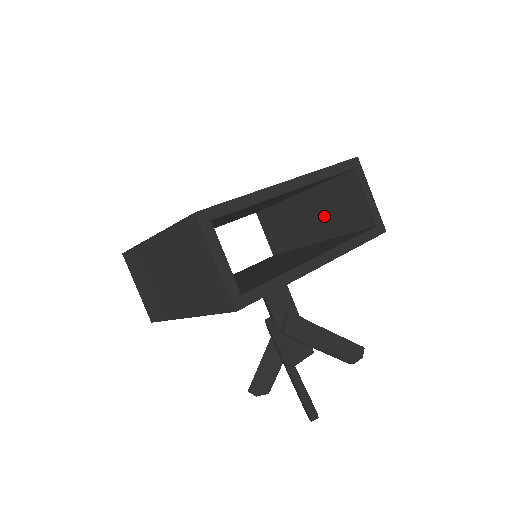
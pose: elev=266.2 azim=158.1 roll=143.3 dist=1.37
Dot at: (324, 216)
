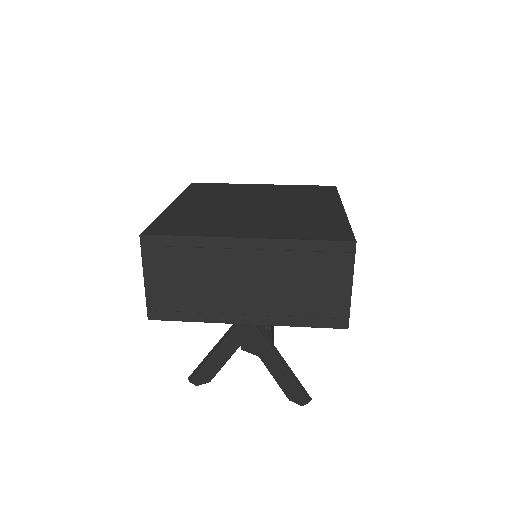
Dot at: occluded
